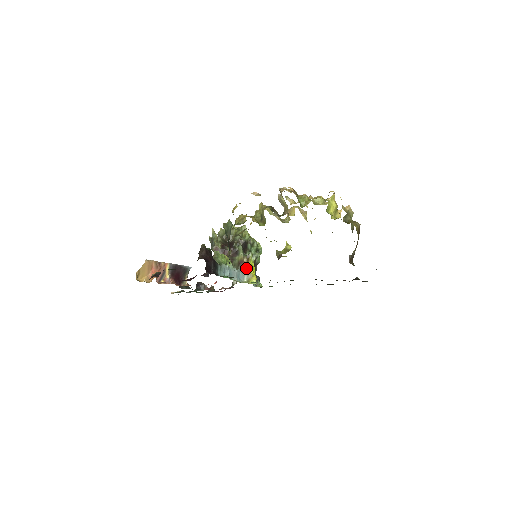
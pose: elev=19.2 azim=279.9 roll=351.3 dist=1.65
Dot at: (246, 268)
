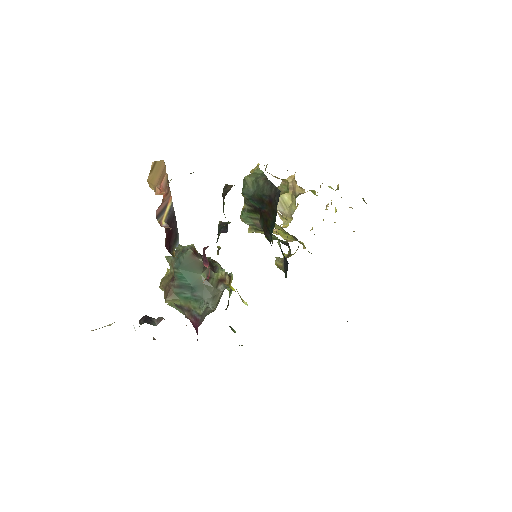
Dot at: (230, 288)
